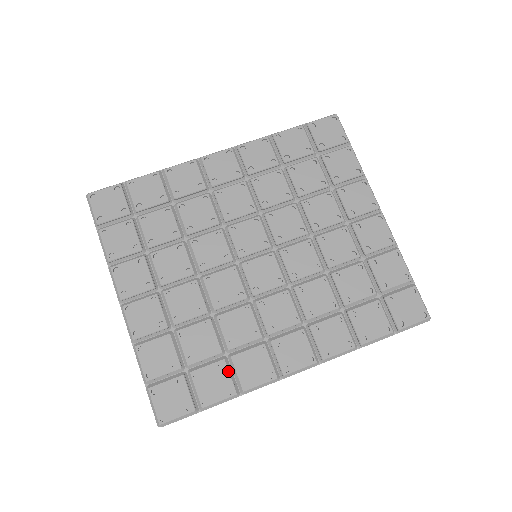
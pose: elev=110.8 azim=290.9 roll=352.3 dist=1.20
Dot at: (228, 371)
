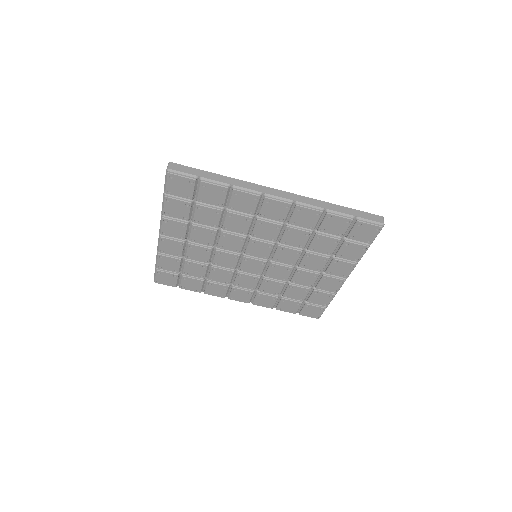
Dot at: (202, 285)
